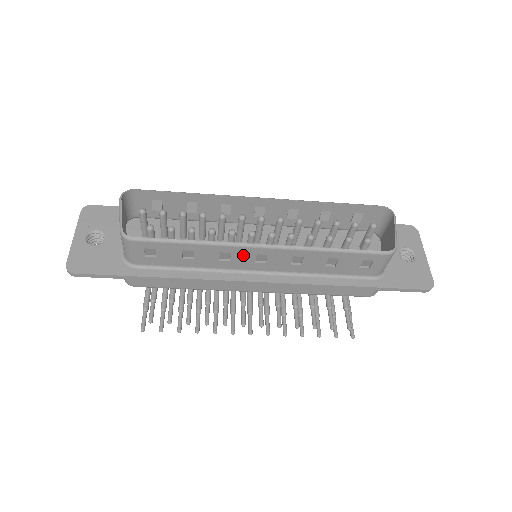
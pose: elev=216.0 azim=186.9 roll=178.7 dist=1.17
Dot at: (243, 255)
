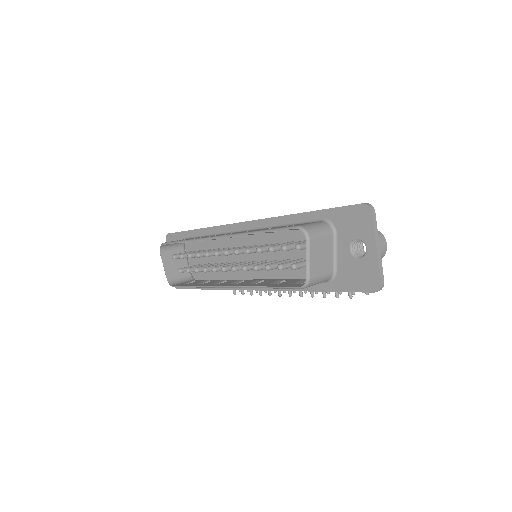
Dot at: occluded
